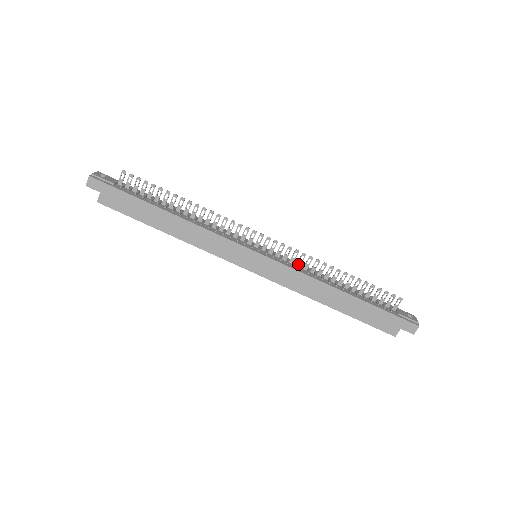
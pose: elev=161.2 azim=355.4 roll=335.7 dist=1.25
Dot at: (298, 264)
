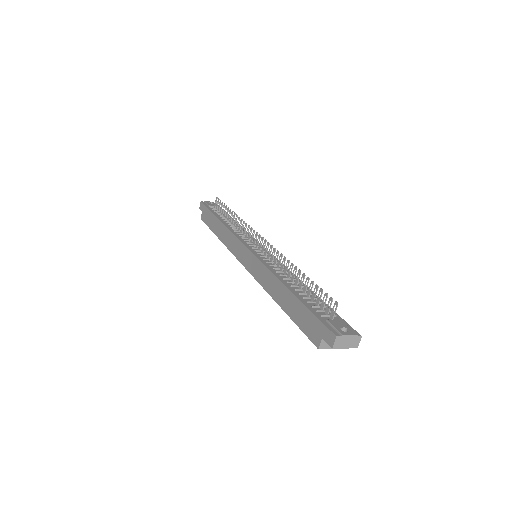
Dot at: (274, 262)
